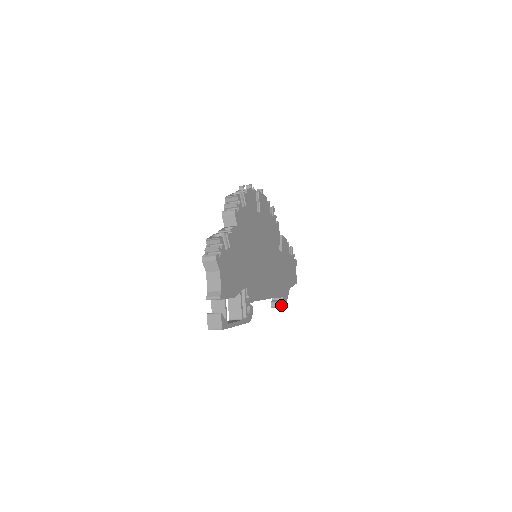
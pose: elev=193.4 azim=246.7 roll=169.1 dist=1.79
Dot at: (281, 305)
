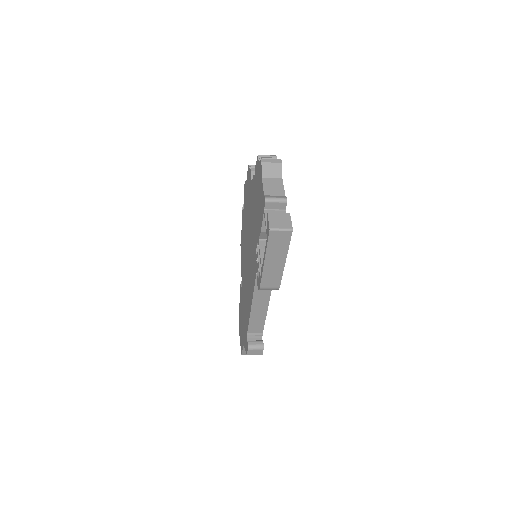
Dot at: (262, 344)
